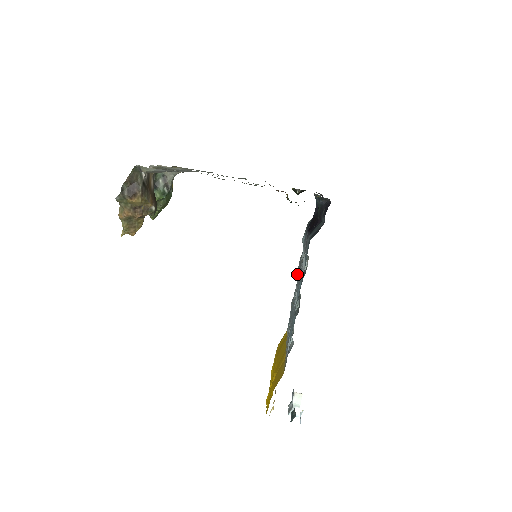
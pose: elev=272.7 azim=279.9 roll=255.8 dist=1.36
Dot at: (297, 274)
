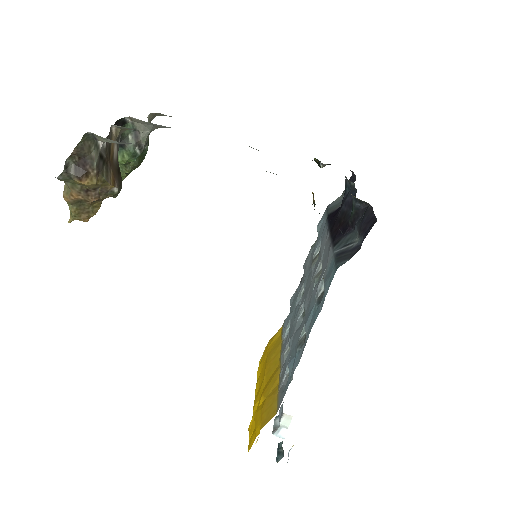
Dot at: (304, 269)
